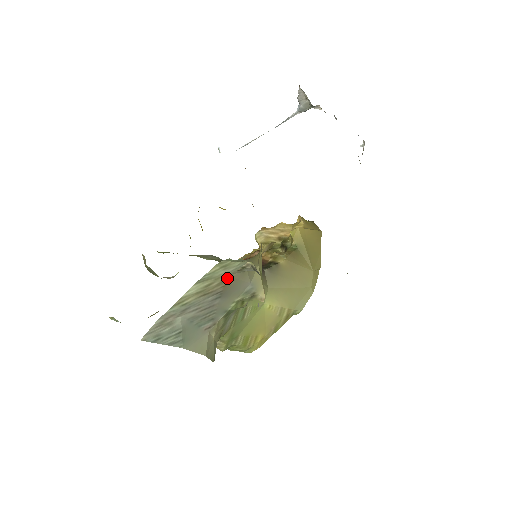
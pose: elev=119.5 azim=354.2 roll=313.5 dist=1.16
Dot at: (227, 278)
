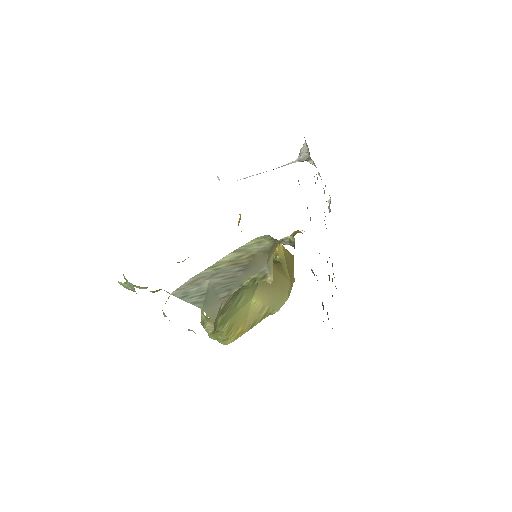
Dot at: (255, 254)
